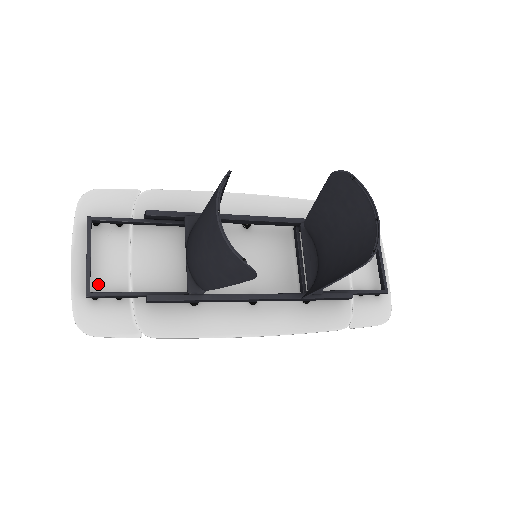
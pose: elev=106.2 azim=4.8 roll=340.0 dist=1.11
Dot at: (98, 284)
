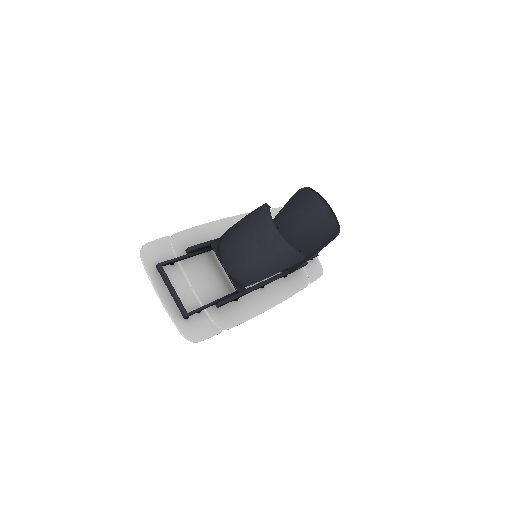
Dot at: occluded
